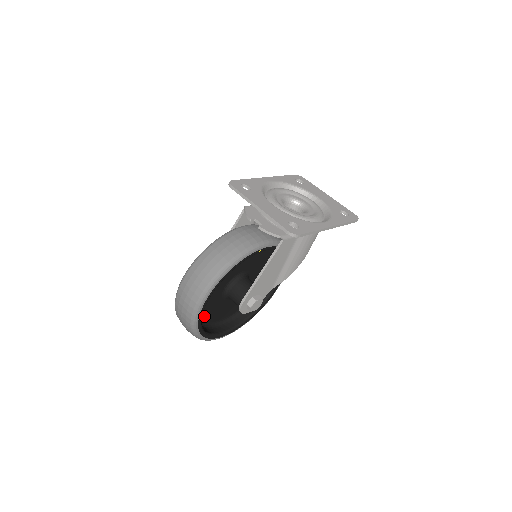
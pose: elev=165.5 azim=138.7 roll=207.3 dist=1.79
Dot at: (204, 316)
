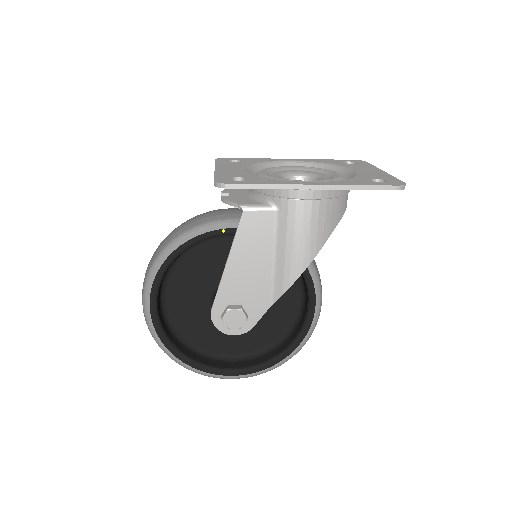
Dot at: (191, 335)
